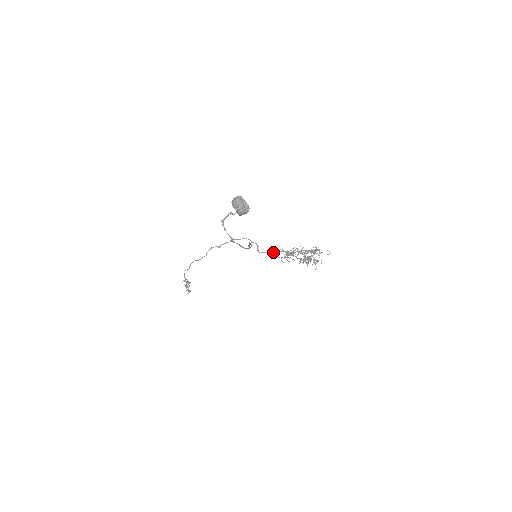
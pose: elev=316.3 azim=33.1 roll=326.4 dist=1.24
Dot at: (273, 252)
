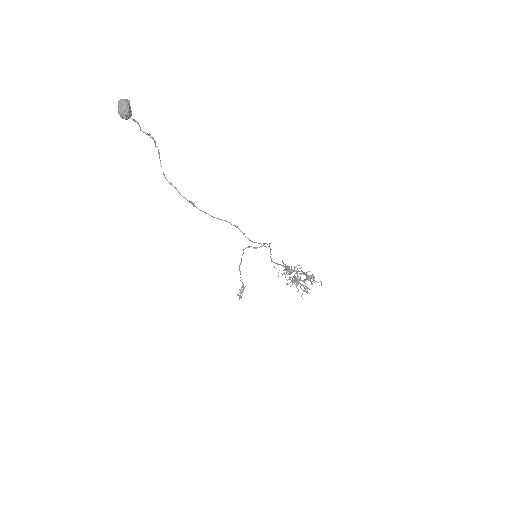
Dot at: (280, 264)
